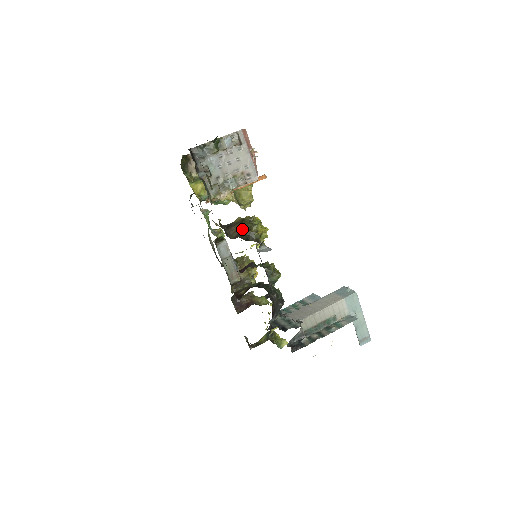
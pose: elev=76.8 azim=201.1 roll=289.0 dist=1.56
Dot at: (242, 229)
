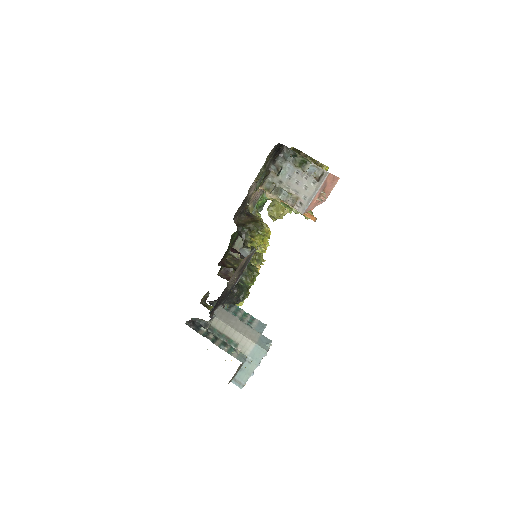
Dot at: (247, 224)
